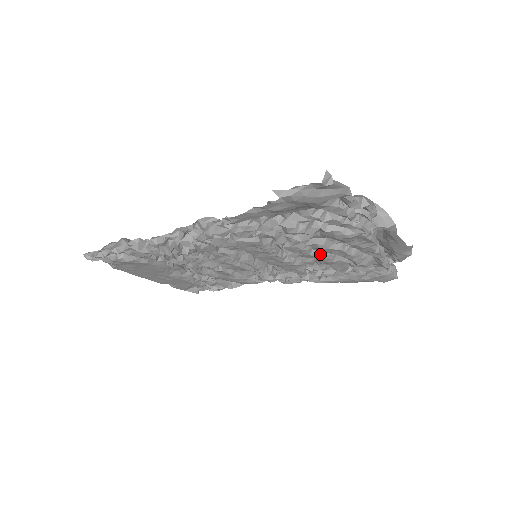
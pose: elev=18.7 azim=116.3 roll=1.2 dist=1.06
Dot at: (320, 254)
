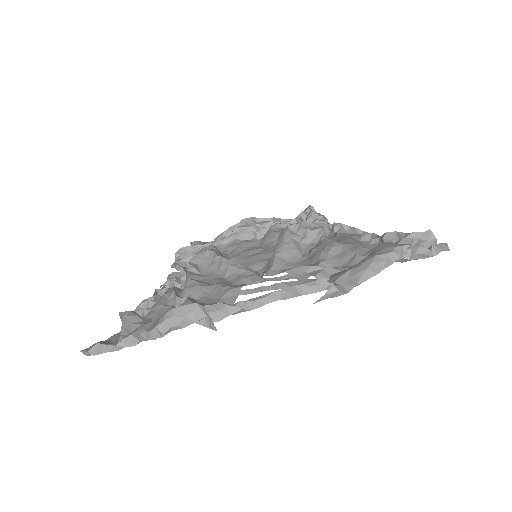
Dot at: (269, 280)
